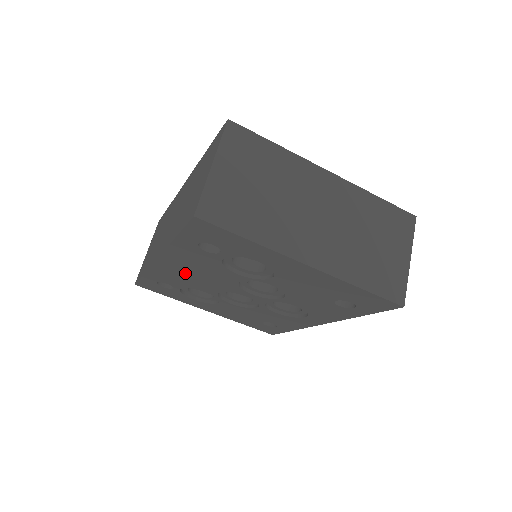
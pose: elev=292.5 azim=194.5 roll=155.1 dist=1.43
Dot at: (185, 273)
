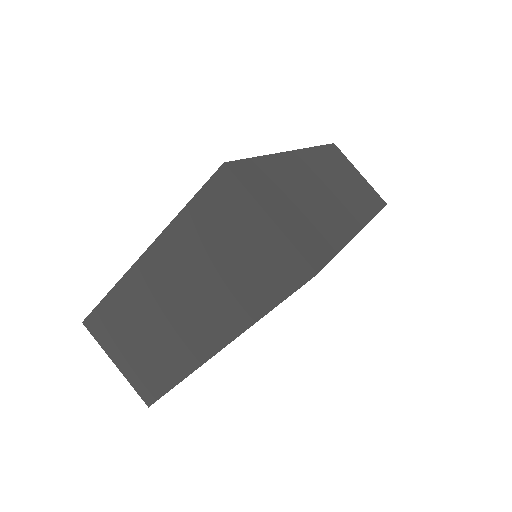
Dot at: occluded
